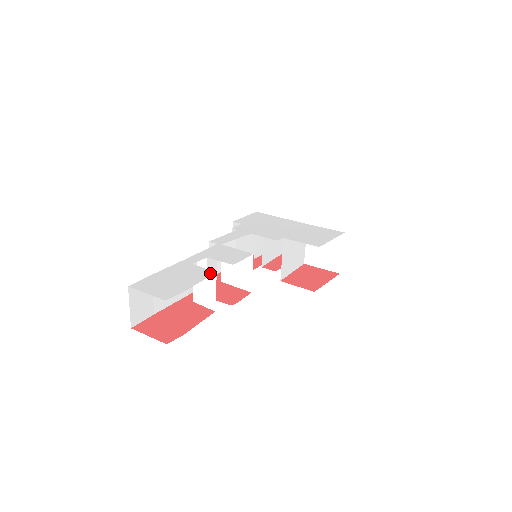
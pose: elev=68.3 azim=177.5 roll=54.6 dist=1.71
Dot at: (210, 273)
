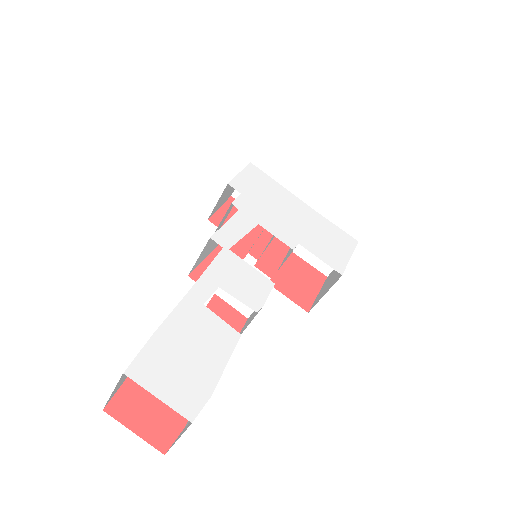
Dot at: (235, 337)
